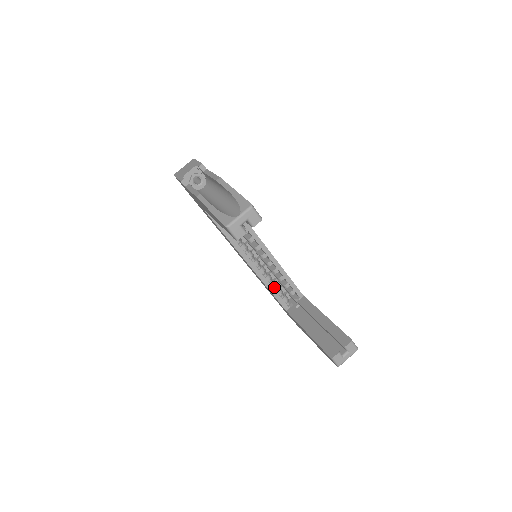
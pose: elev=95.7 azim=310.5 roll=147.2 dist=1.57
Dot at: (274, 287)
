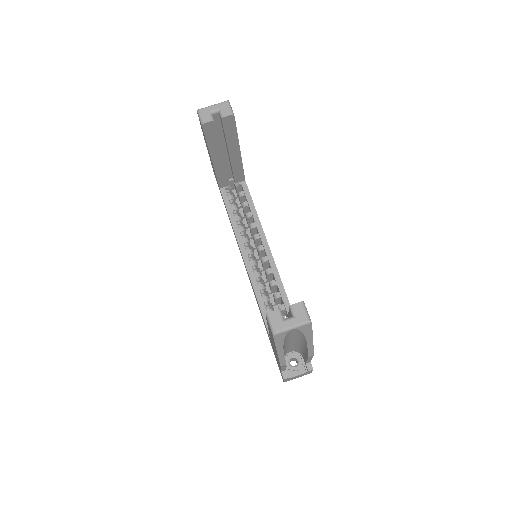
Dot at: (266, 303)
